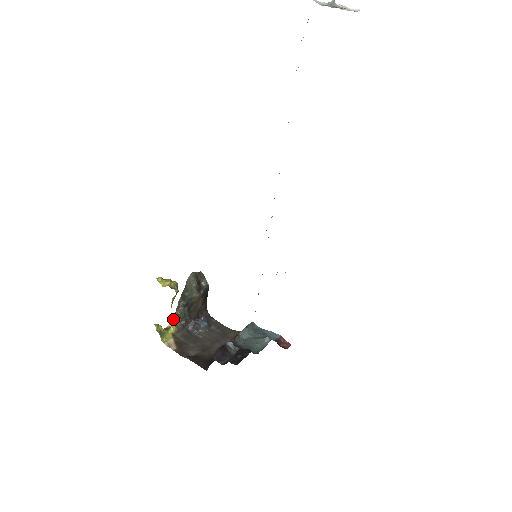
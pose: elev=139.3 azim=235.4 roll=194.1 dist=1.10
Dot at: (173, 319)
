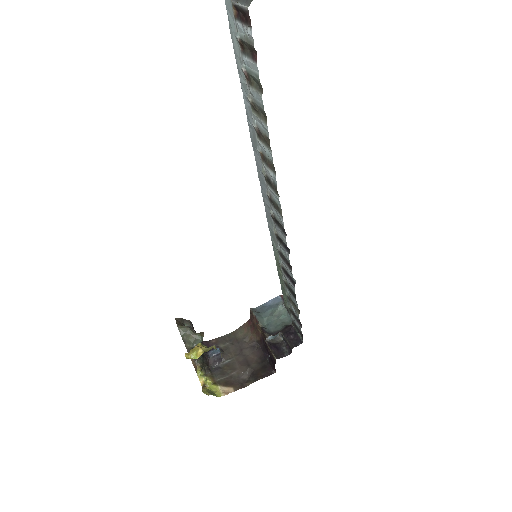
Dot at: (198, 375)
